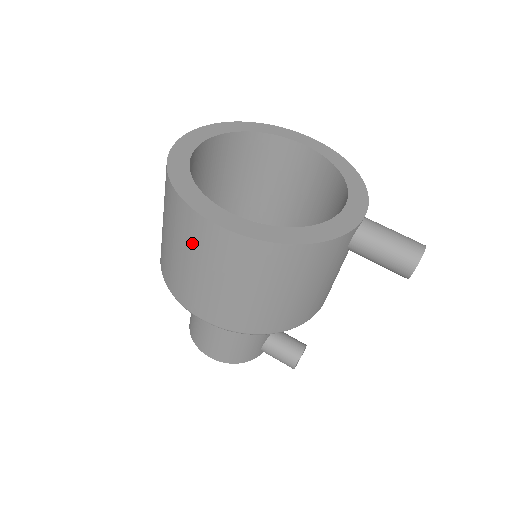
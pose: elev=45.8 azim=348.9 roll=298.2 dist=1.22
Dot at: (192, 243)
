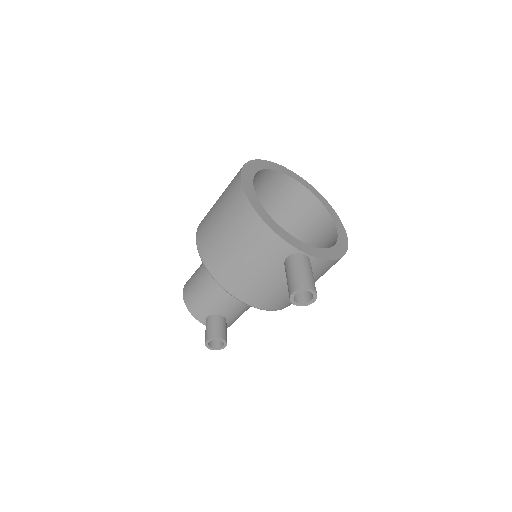
Dot at: (228, 187)
